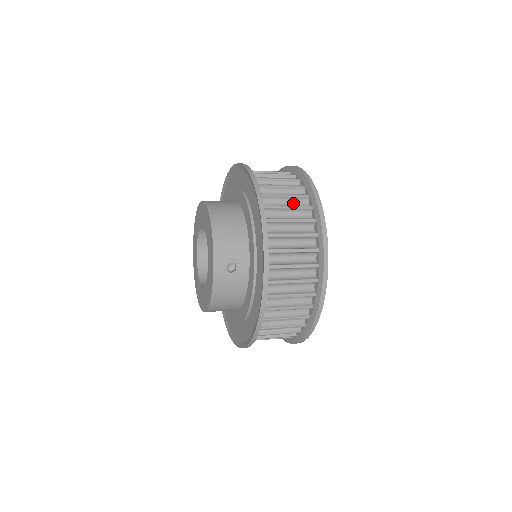
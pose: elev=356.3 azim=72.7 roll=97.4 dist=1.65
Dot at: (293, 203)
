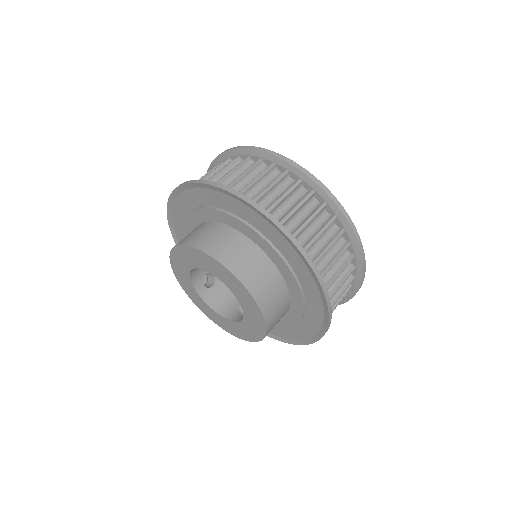
Dot at: occluded
